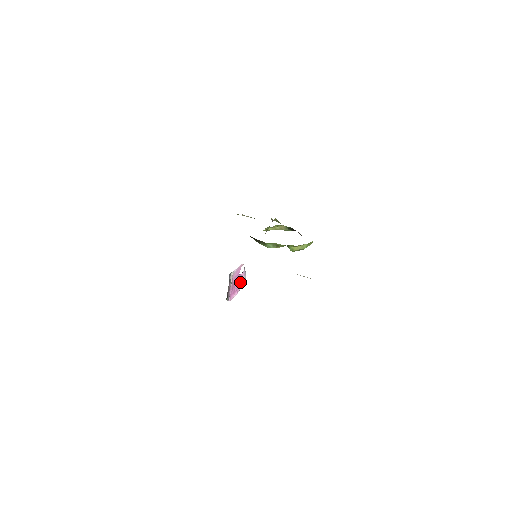
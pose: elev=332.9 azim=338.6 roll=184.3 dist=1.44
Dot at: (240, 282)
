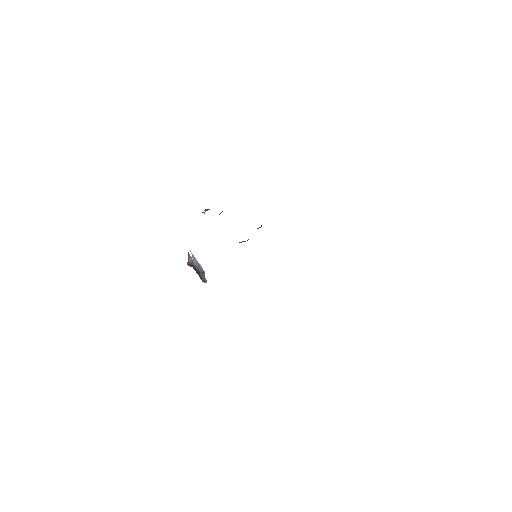
Dot at: occluded
